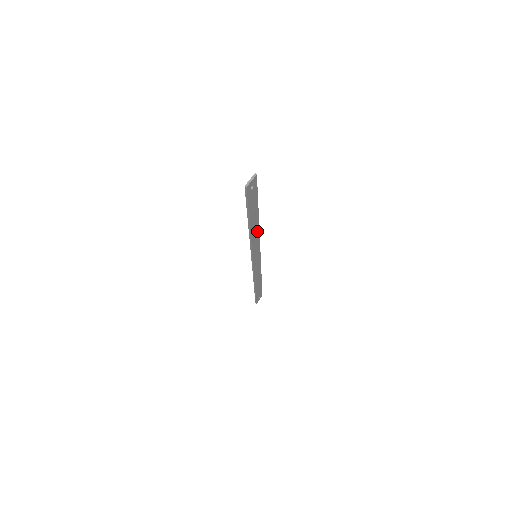
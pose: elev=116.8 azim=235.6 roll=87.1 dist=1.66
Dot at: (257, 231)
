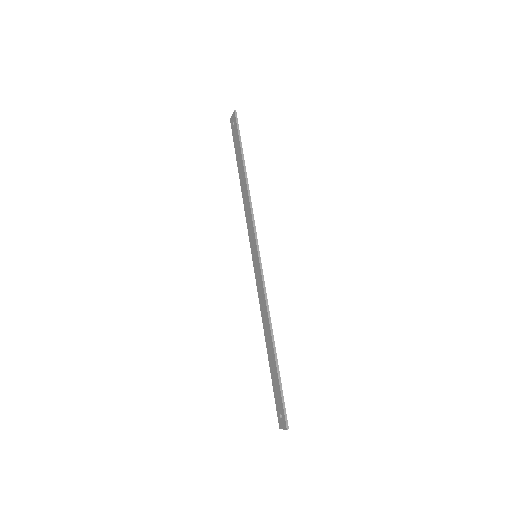
Dot at: (246, 203)
